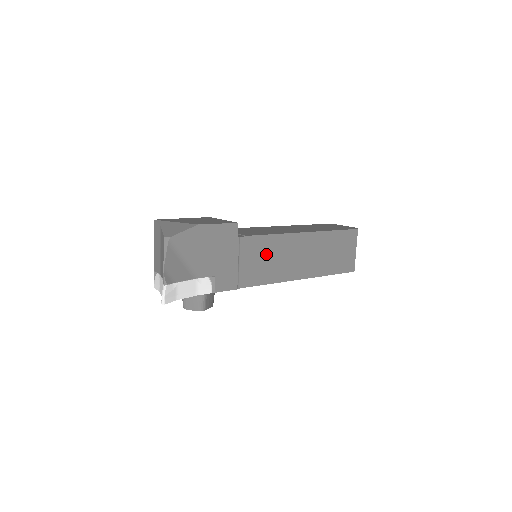
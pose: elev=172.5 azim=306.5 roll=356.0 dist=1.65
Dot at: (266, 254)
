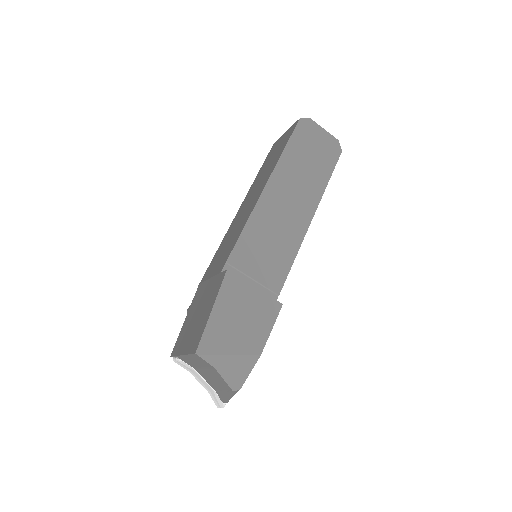
Dot at: occluded
